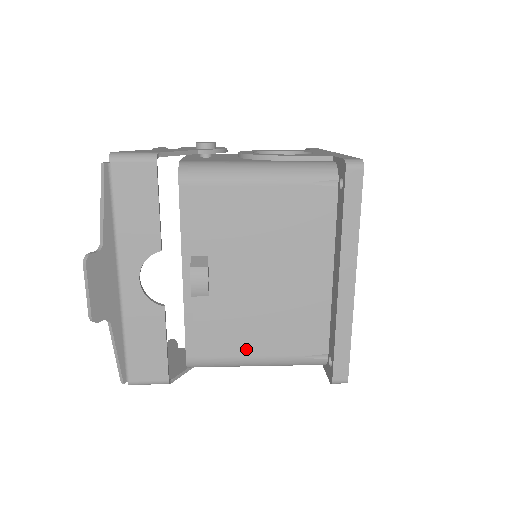
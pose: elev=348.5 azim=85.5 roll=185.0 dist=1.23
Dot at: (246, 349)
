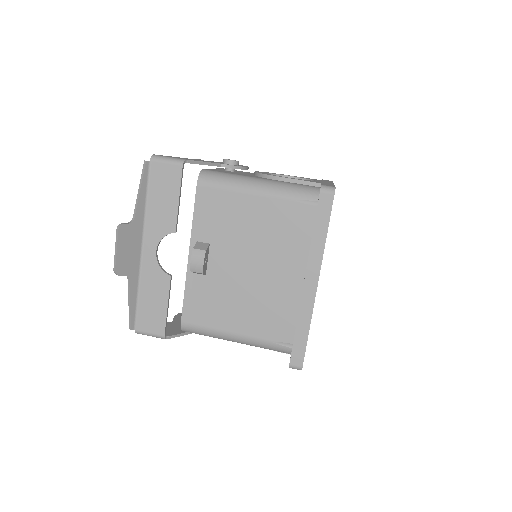
Dot at: (228, 325)
